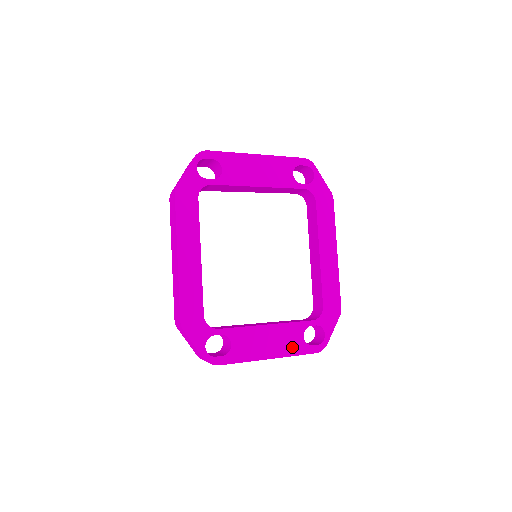
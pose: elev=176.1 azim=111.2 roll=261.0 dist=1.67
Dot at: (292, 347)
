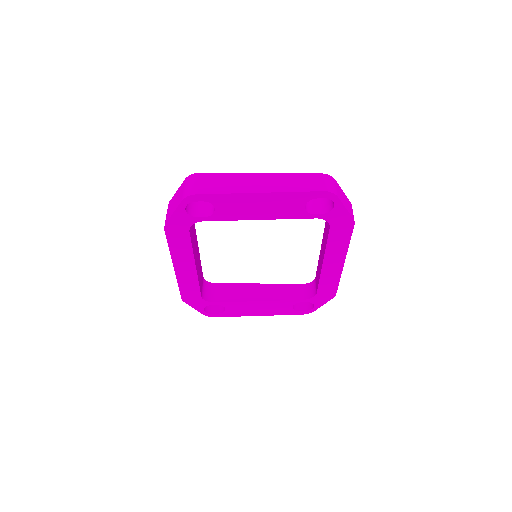
Dot at: (280, 311)
